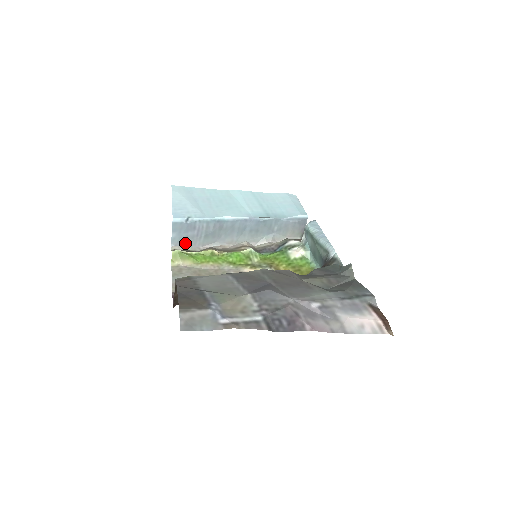
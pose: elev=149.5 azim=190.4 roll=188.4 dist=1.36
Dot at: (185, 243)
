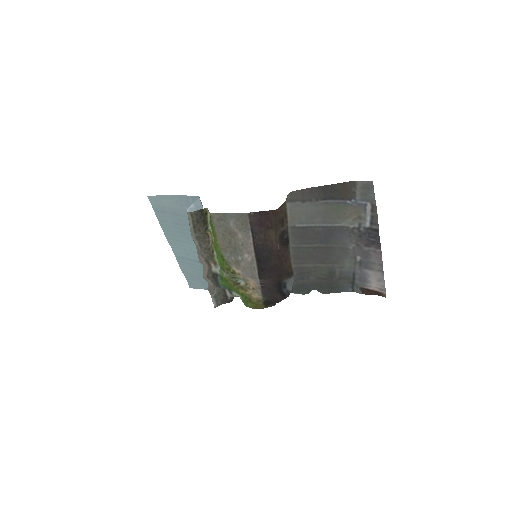
Dot at: occluded
